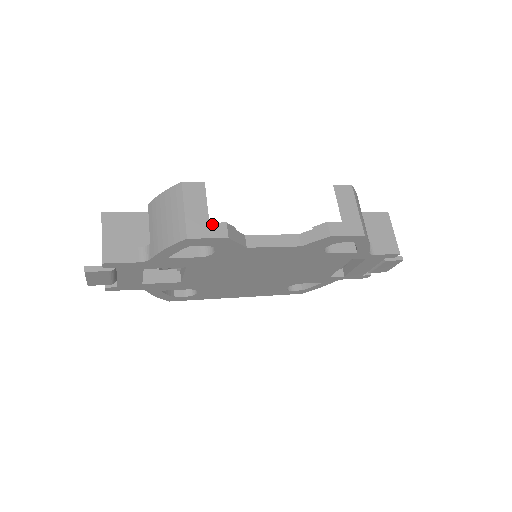
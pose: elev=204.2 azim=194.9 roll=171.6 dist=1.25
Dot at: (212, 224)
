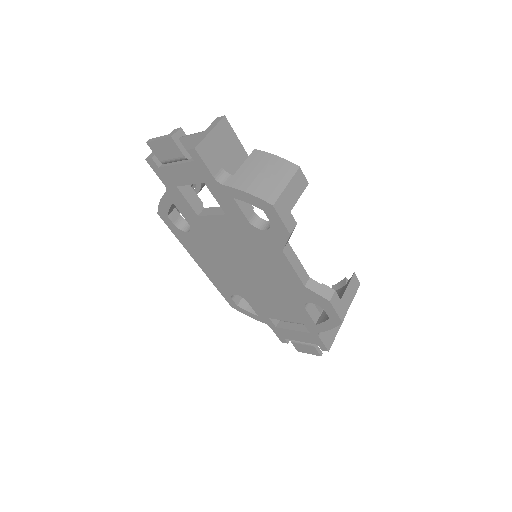
Dot at: (291, 215)
